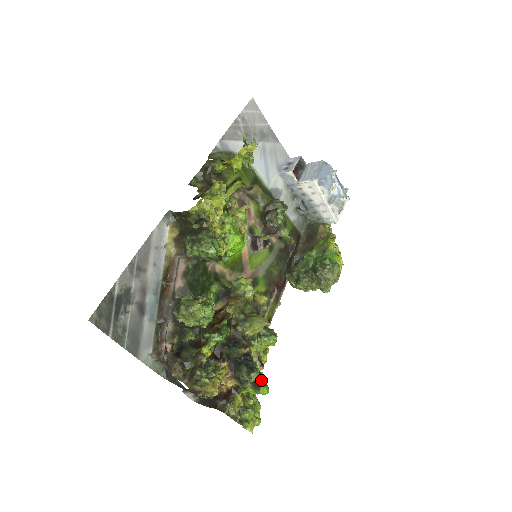
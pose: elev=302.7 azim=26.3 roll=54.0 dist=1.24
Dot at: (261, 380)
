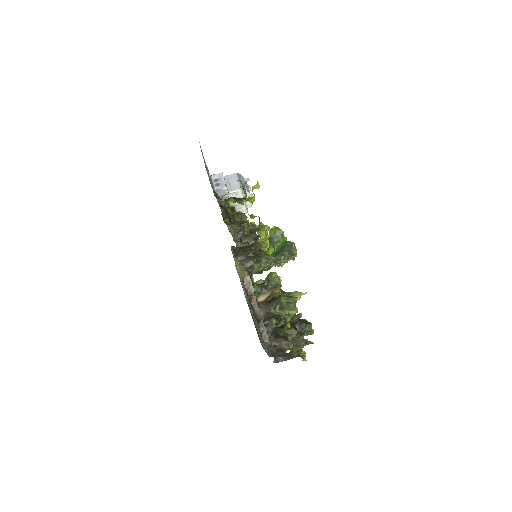
Dot at: occluded
